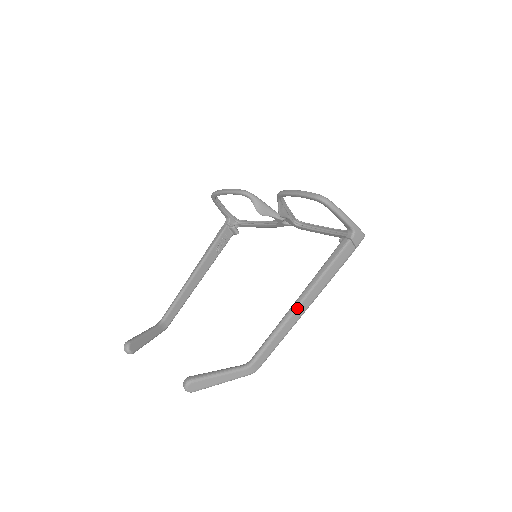
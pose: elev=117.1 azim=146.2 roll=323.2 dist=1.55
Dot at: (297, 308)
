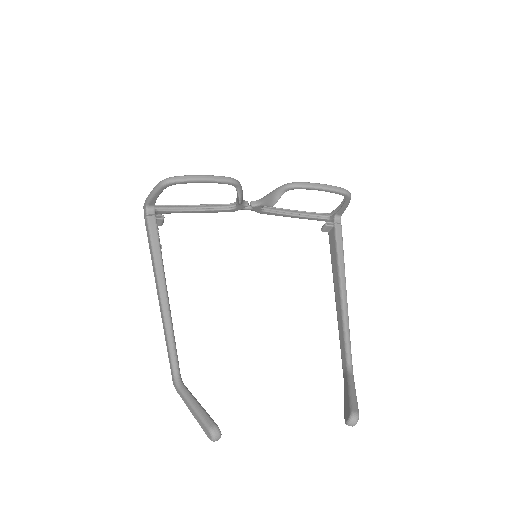
Dot at: occluded
